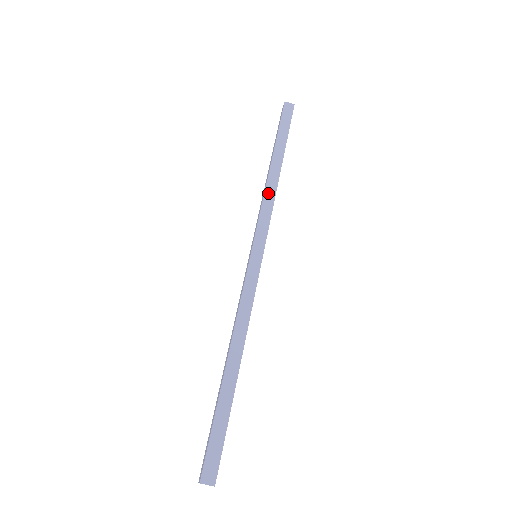
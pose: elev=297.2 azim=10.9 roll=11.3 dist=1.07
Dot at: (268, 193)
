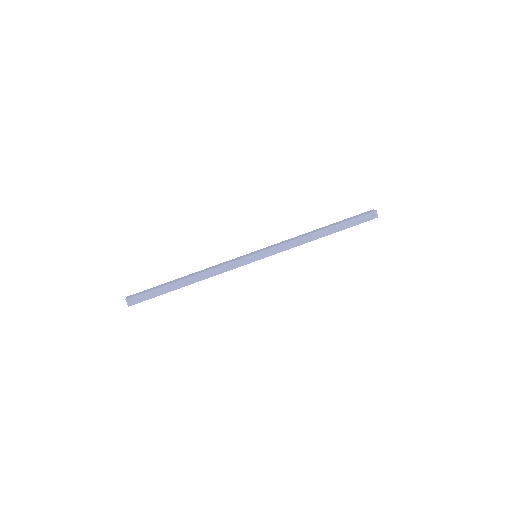
Dot at: (300, 240)
